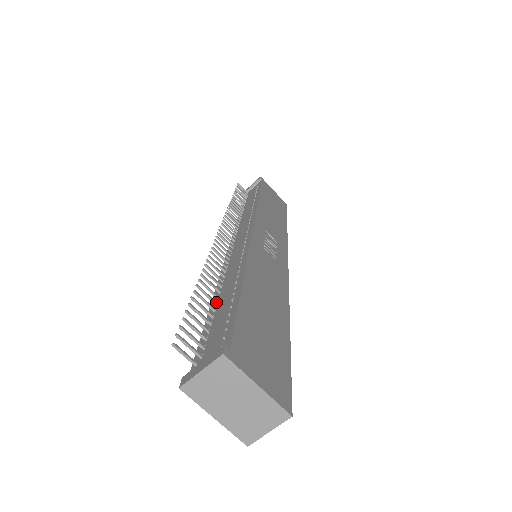
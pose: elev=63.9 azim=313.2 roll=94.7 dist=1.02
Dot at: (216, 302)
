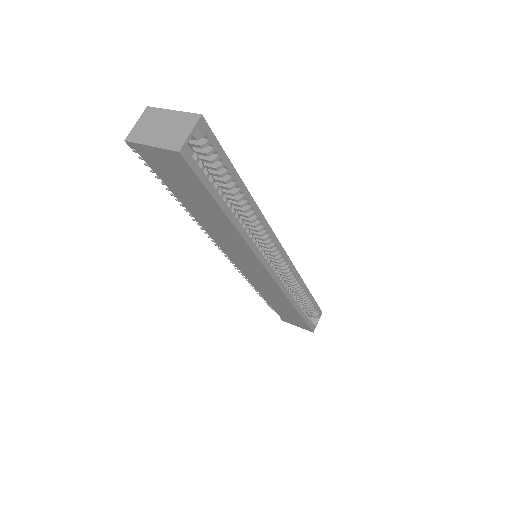
Dot at: occluded
